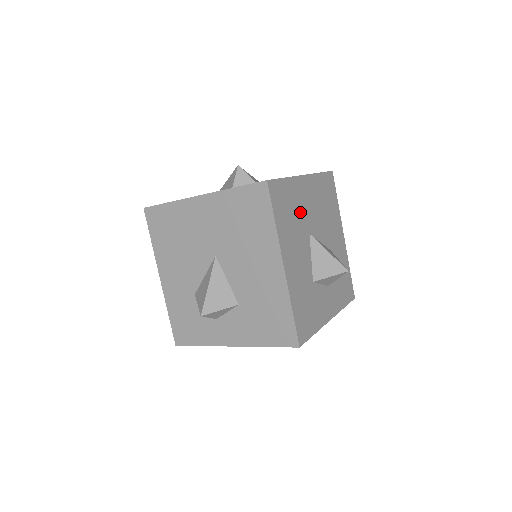
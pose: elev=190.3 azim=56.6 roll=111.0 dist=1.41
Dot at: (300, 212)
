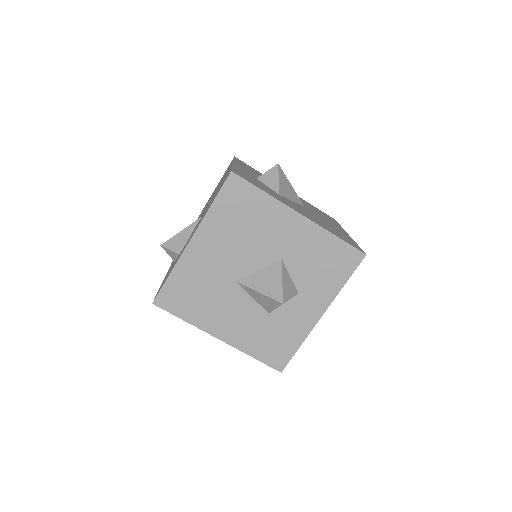
Dot at: (209, 279)
